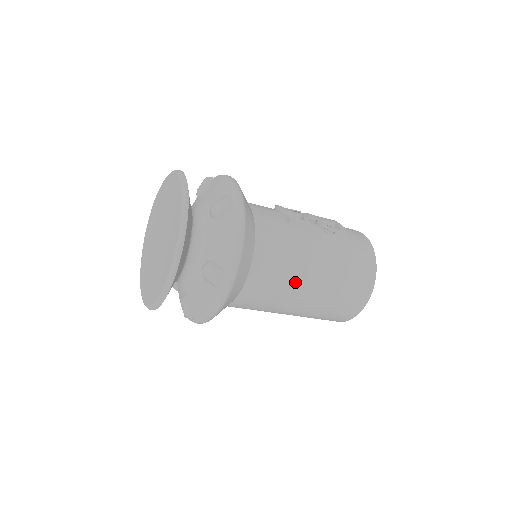
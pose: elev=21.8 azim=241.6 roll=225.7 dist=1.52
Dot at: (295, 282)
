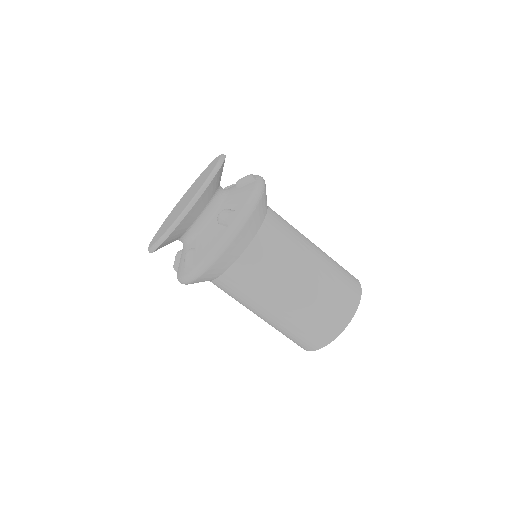
Dot at: (301, 234)
